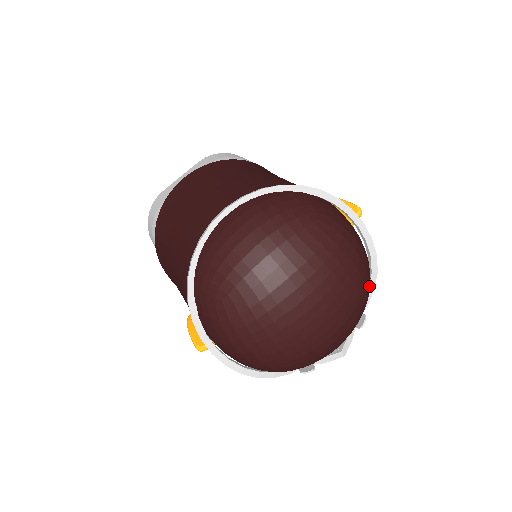
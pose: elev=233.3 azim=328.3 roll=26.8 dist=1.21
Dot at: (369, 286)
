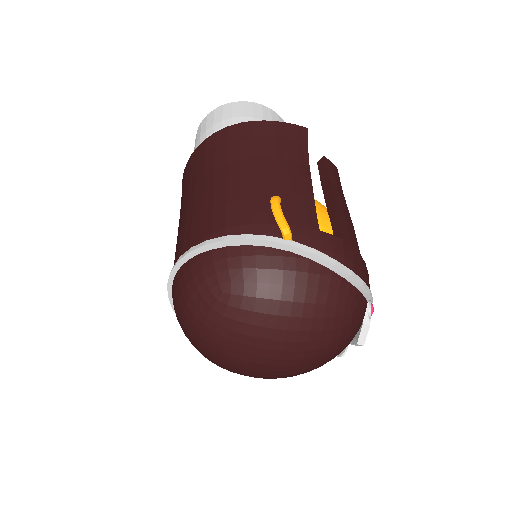
Dot at: (335, 305)
